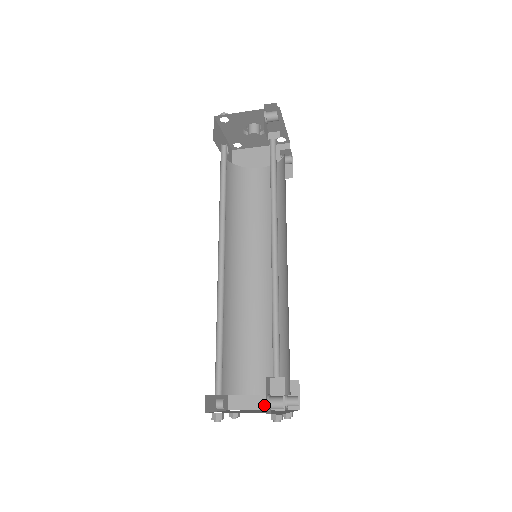
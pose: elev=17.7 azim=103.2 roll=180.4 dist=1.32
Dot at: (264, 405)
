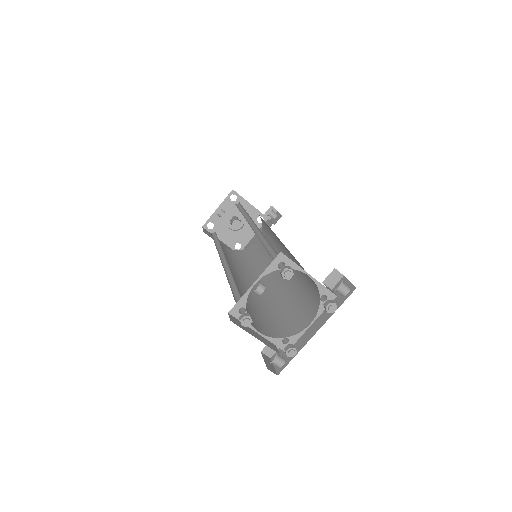
Dot at: (262, 340)
